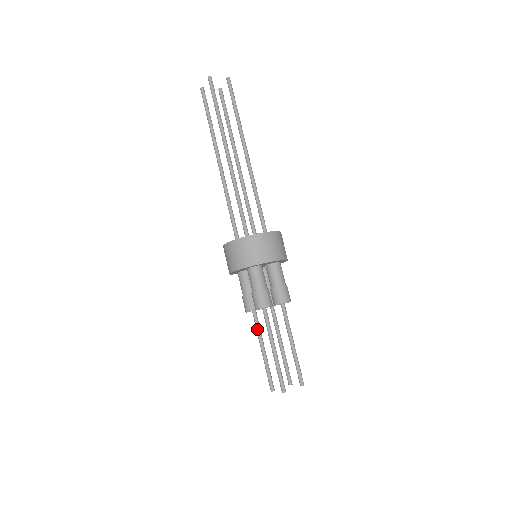
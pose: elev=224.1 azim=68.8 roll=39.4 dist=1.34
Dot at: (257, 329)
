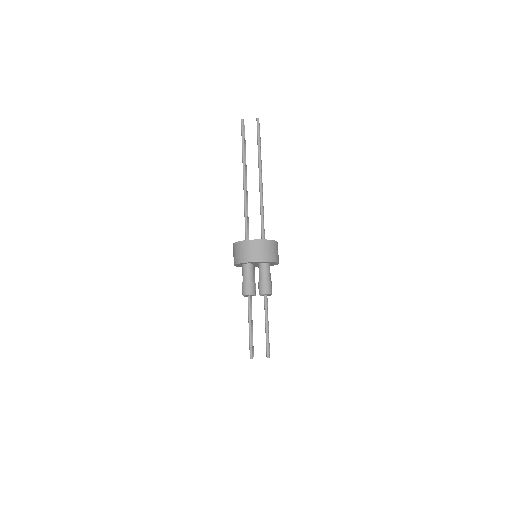
Dot at: occluded
